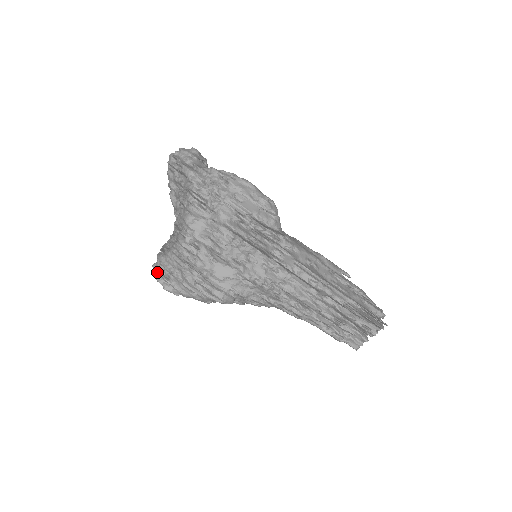
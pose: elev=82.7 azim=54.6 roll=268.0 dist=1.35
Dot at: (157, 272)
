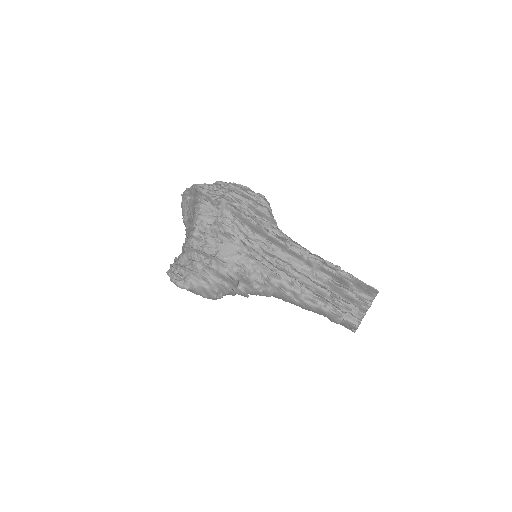
Dot at: (170, 273)
